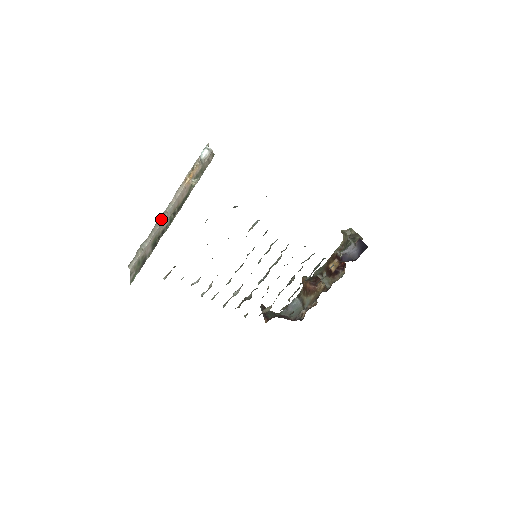
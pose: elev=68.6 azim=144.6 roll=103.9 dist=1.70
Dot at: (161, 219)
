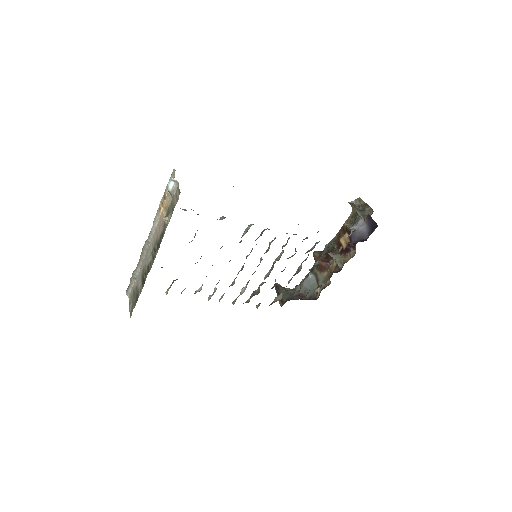
Dot at: (145, 249)
